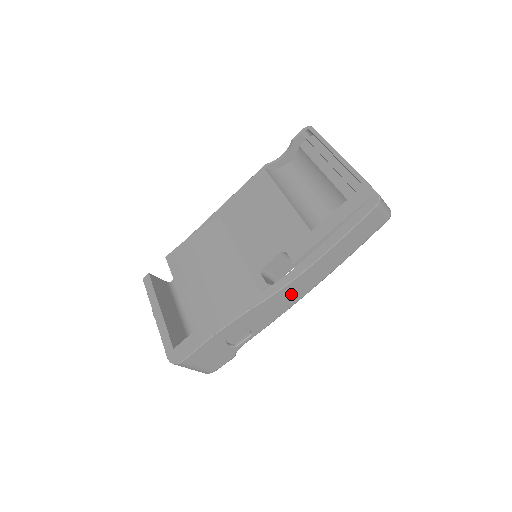
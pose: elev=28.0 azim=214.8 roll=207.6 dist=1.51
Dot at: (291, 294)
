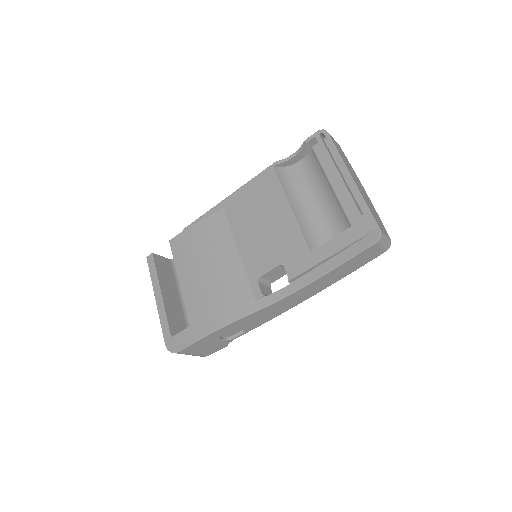
Dot at: (284, 305)
